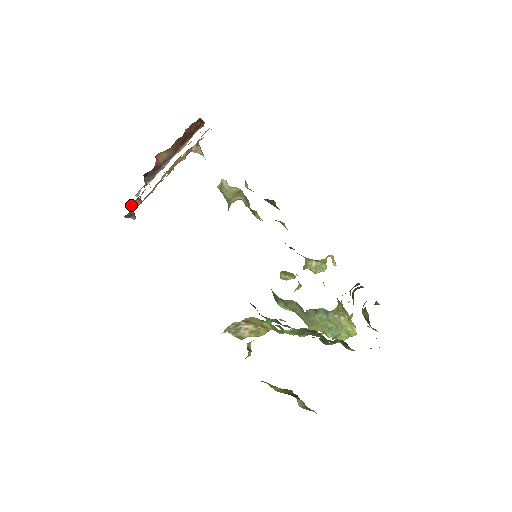
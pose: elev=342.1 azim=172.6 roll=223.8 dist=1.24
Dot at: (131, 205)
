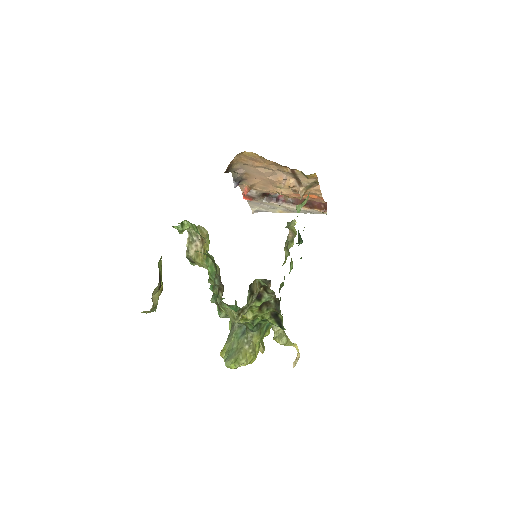
Dot at: (243, 193)
